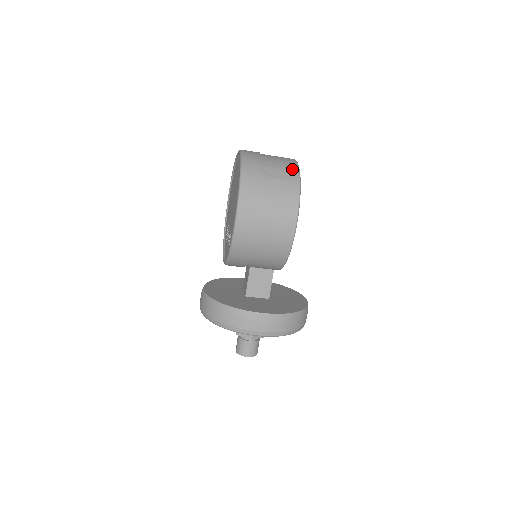
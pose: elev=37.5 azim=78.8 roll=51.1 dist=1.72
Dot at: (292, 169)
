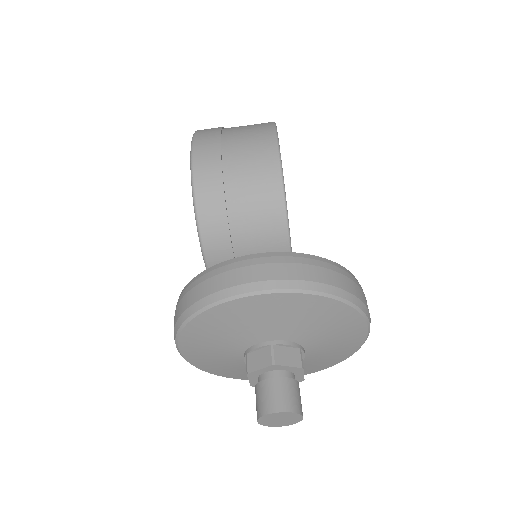
Dot at: occluded
